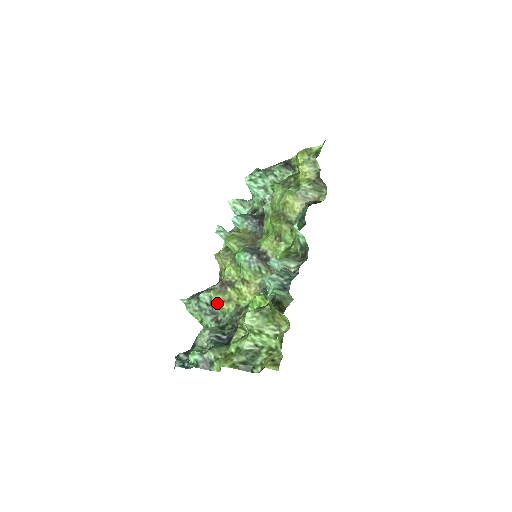
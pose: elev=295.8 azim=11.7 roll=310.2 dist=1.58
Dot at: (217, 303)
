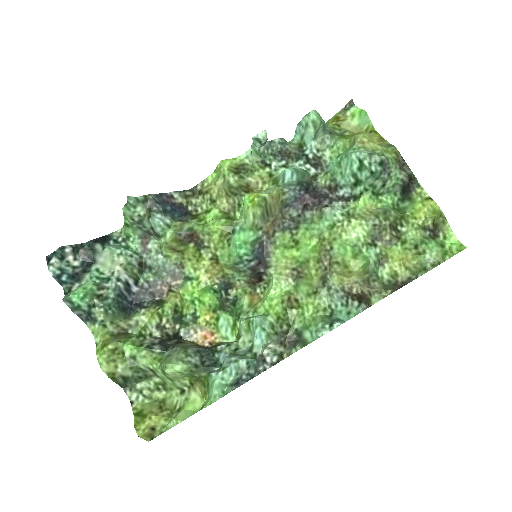
Dot at: (164, 245)
